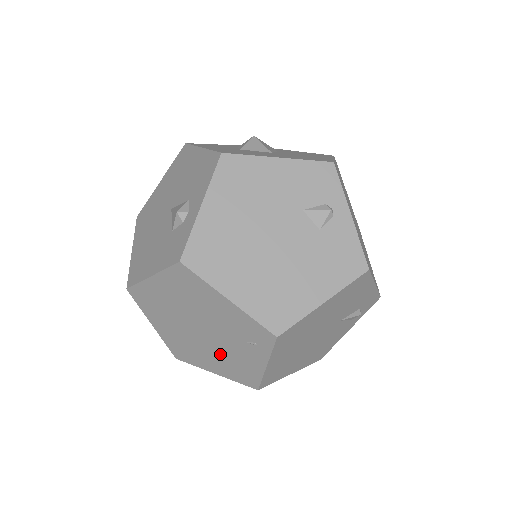
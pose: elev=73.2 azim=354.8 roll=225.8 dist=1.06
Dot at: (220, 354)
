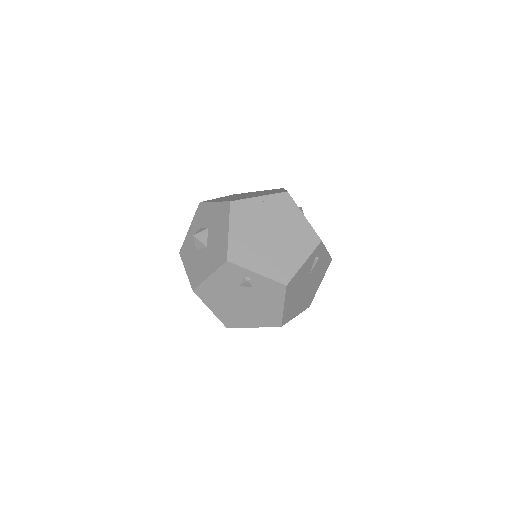
Dot at: occluded
